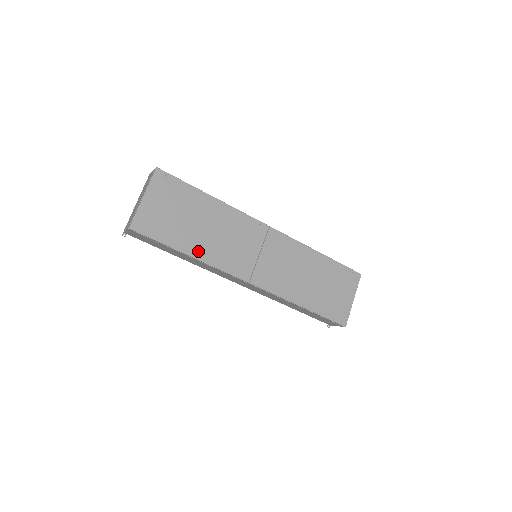
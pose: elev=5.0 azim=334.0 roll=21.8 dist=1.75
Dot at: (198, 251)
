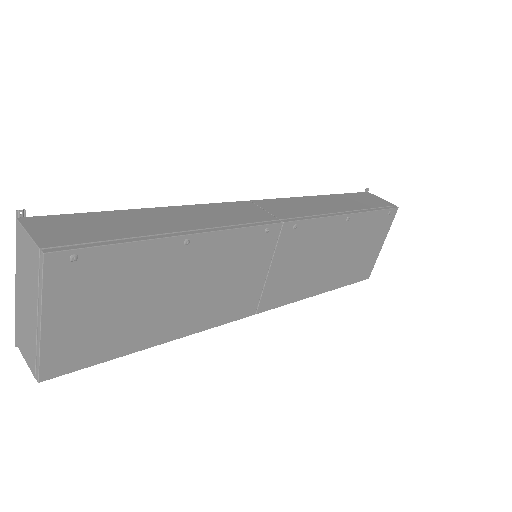
Dot at: (174, 329)
